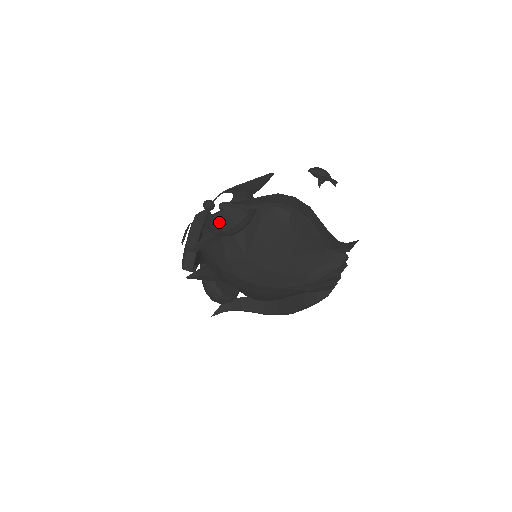
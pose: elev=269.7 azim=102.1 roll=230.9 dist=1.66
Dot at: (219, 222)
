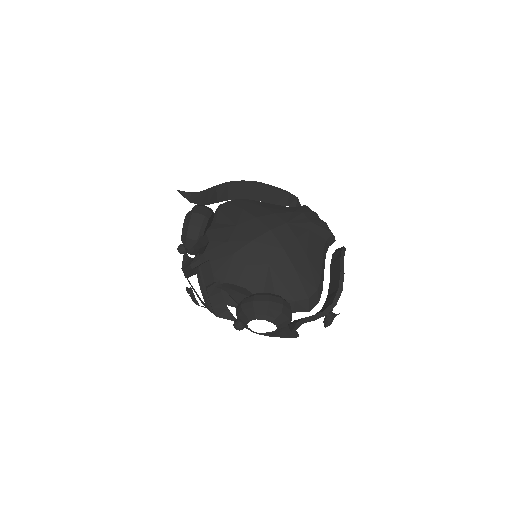
Dot at: (190, 214)
